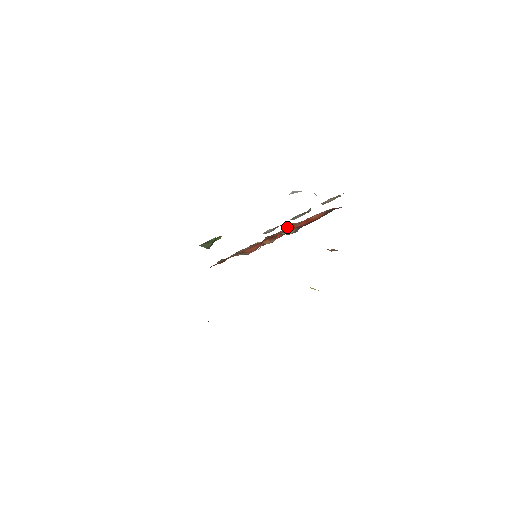
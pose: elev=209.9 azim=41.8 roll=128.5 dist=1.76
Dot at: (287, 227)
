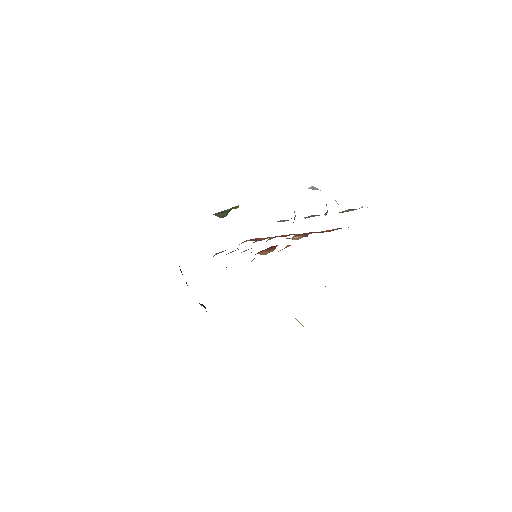
Dot at: (282, 249)
